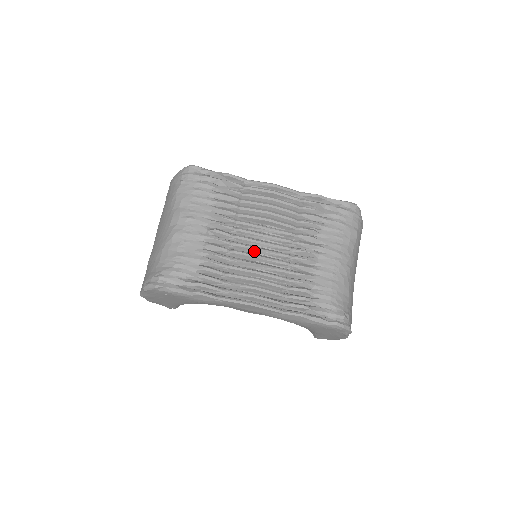
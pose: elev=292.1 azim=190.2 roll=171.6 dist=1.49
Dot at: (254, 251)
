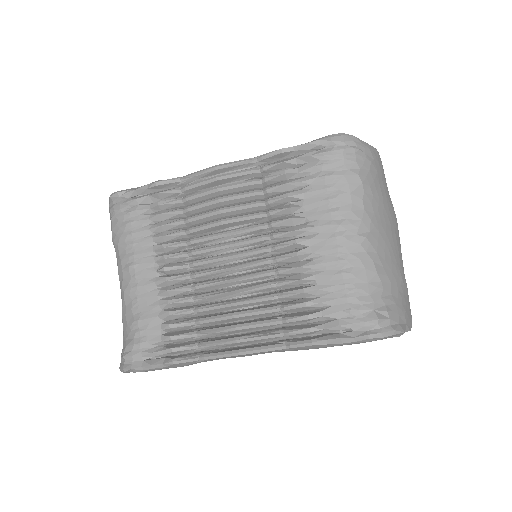
Dot at: (221, 274)
